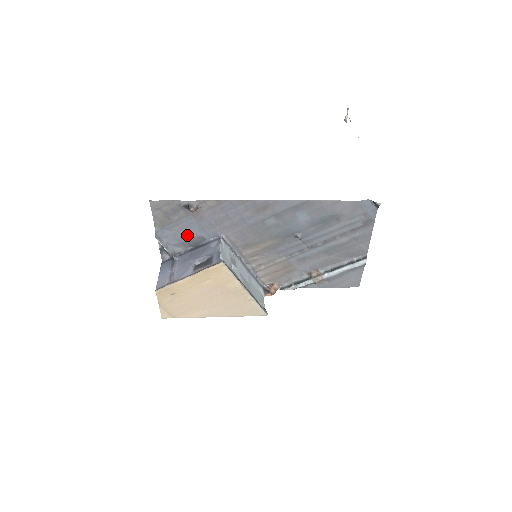
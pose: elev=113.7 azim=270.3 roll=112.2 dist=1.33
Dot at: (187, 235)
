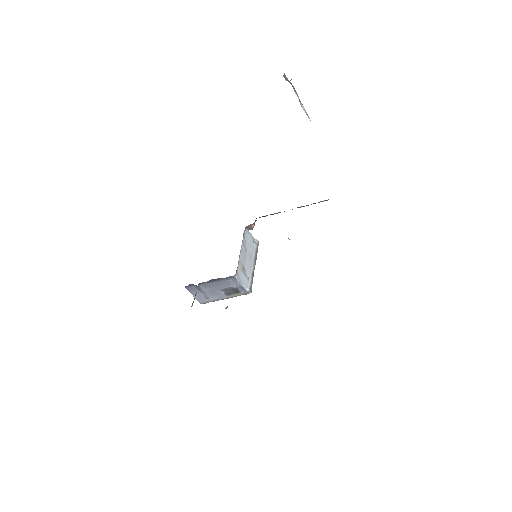
Dot at: occluded
